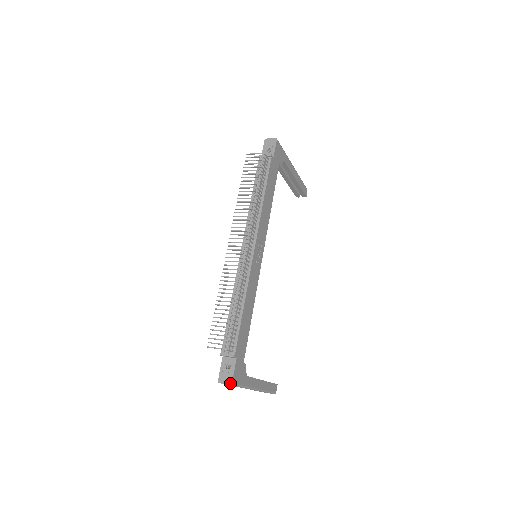
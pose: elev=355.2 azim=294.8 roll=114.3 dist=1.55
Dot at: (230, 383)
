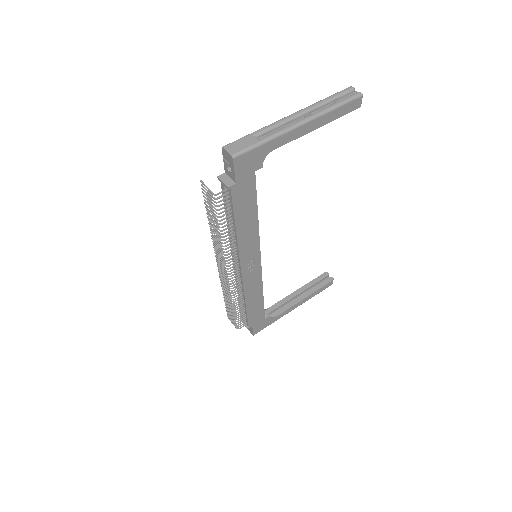
Dot at: occluded
